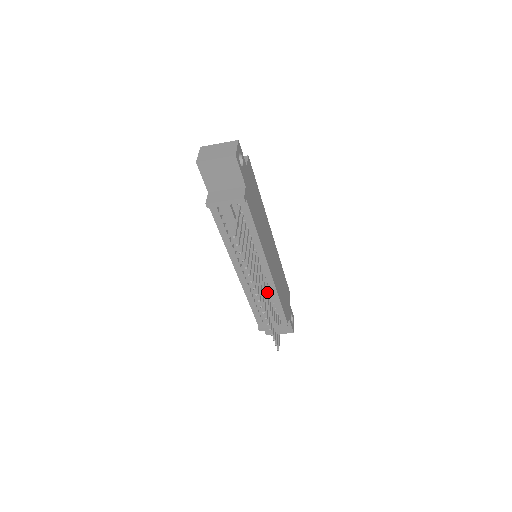
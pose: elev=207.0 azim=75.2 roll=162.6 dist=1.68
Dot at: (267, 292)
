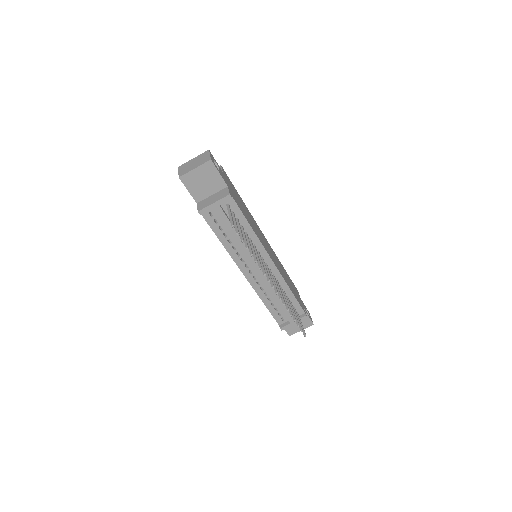
Dot at: occluded
